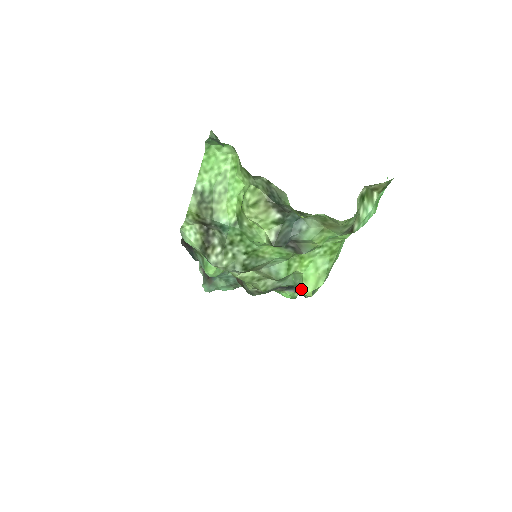
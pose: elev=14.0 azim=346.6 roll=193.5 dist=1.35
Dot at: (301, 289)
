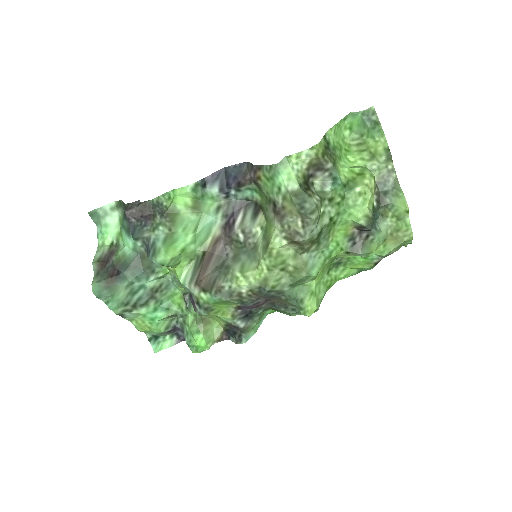
Dot at: (307, 302)
